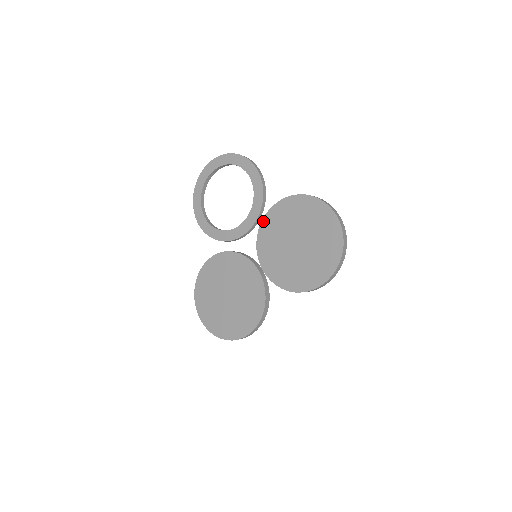
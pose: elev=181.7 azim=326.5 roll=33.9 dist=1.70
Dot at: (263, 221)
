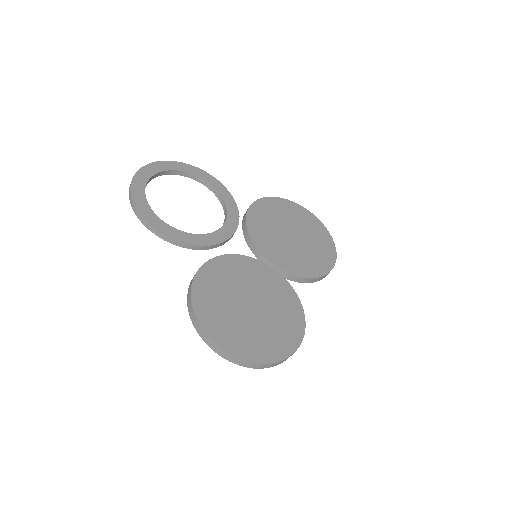
Dot at: (248, 220)
